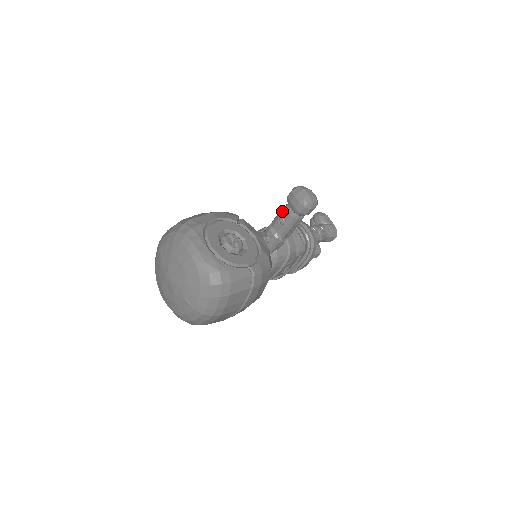
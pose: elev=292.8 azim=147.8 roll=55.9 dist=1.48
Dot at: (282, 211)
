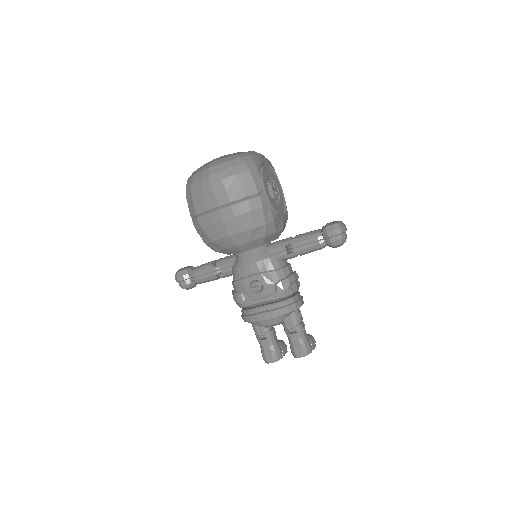
Dot at: occluded
